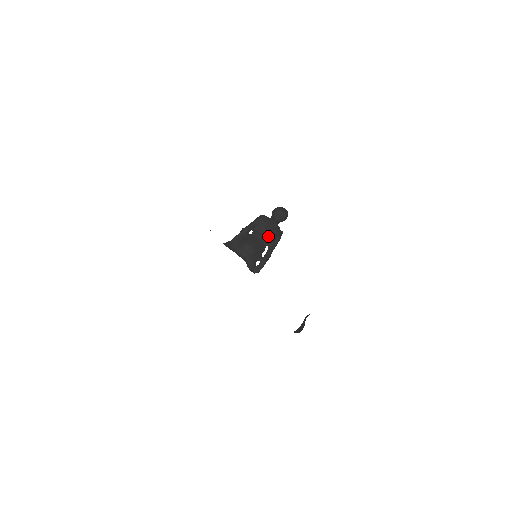
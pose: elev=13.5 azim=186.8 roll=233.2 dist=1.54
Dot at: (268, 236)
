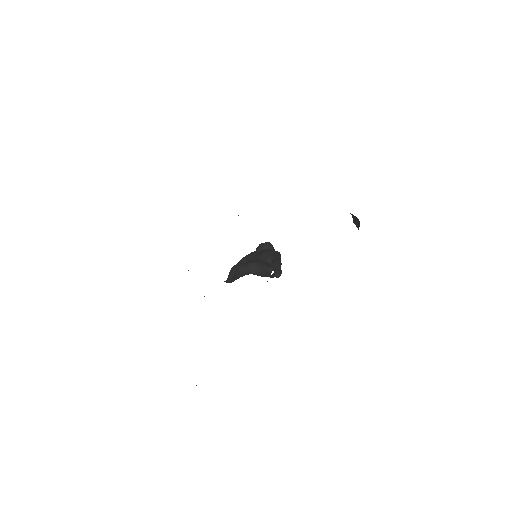
Dot at: (262, 255)
